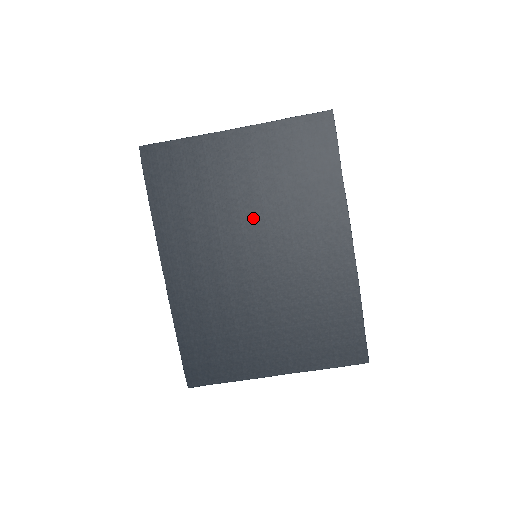
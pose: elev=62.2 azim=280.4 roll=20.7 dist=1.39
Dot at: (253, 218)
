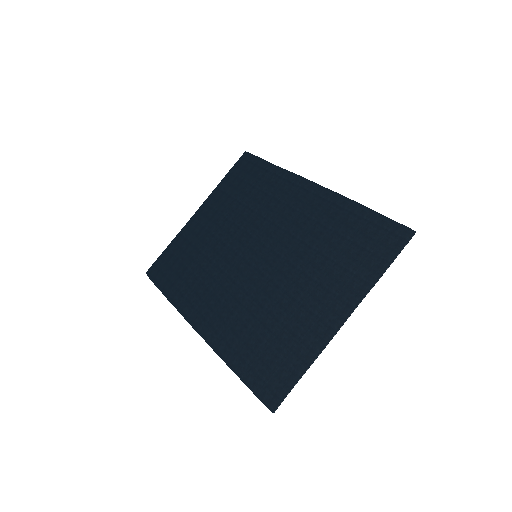
Dot at: (238, 238)
